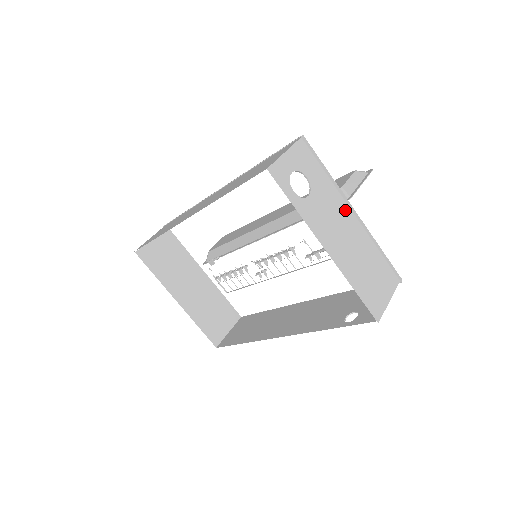
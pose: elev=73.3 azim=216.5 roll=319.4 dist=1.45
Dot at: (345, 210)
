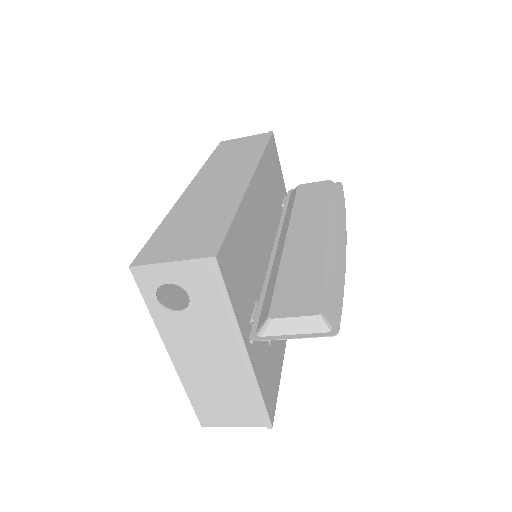
Dot at: (231, 345)
